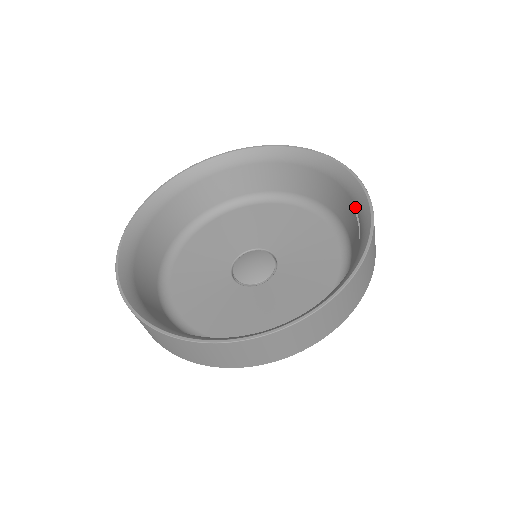
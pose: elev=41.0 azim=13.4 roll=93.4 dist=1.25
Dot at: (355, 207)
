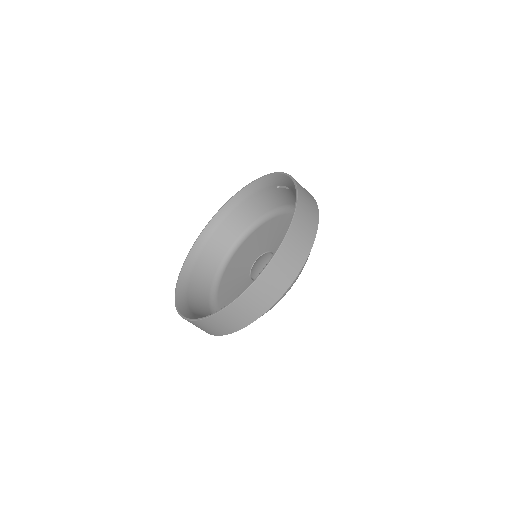
Dot at: (274, 186)
